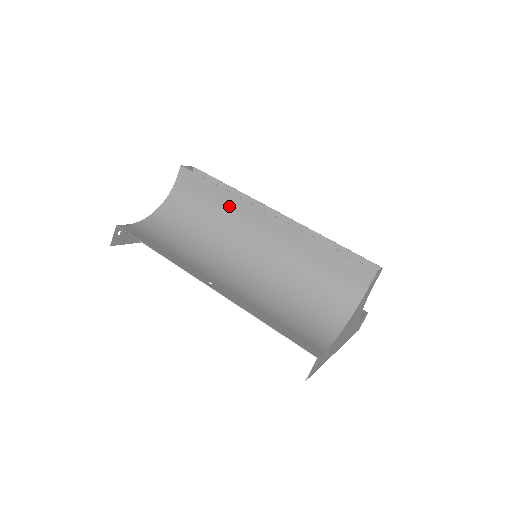
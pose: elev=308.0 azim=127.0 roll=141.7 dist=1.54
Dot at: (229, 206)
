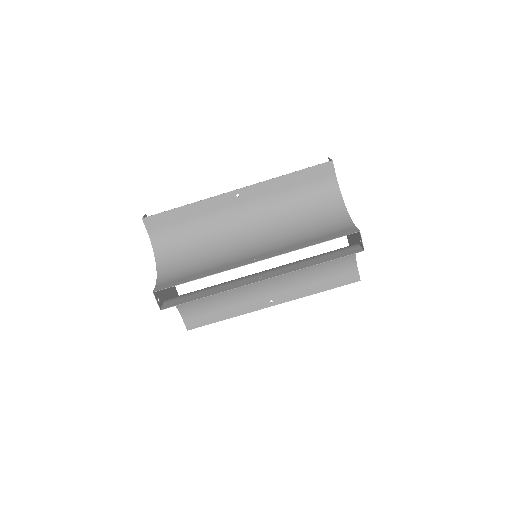
Dot at: (223, 287)
